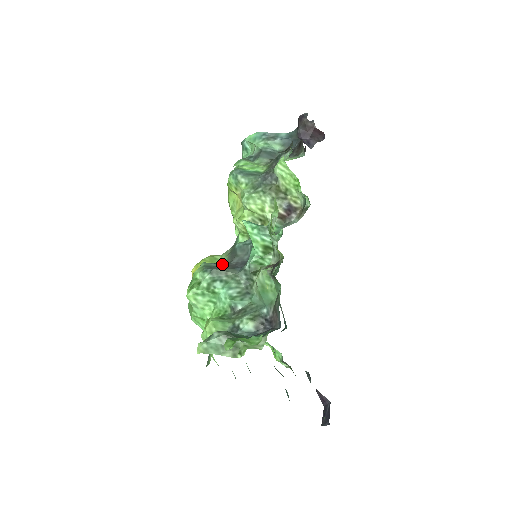
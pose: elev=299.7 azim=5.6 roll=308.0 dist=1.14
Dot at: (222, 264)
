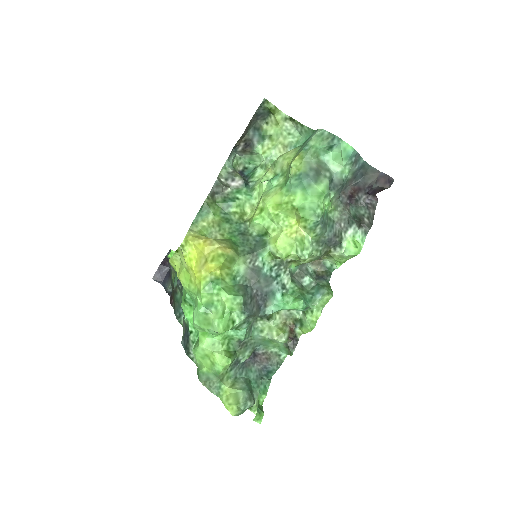
Dot at: (250, 295)
